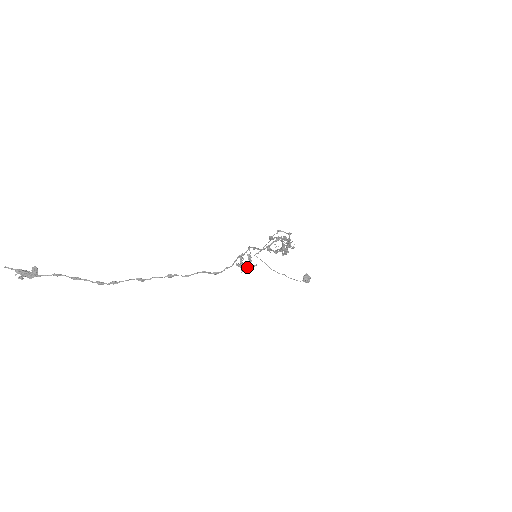
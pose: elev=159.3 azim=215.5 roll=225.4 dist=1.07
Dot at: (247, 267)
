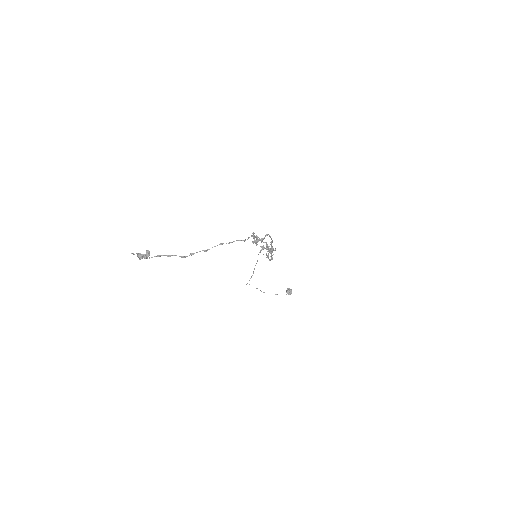
Dot at: occluded
